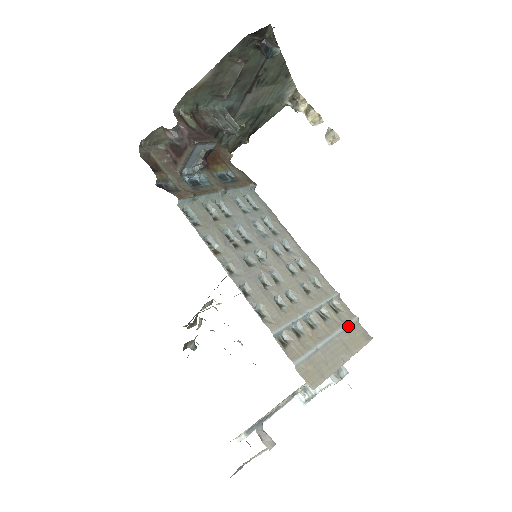
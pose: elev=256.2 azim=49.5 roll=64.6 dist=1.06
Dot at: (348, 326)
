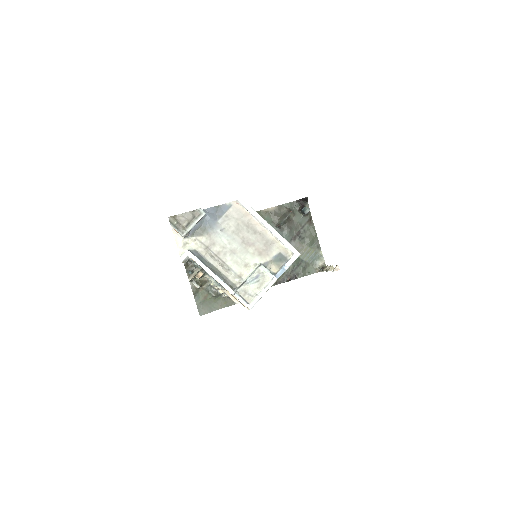
Dot at: occluded
